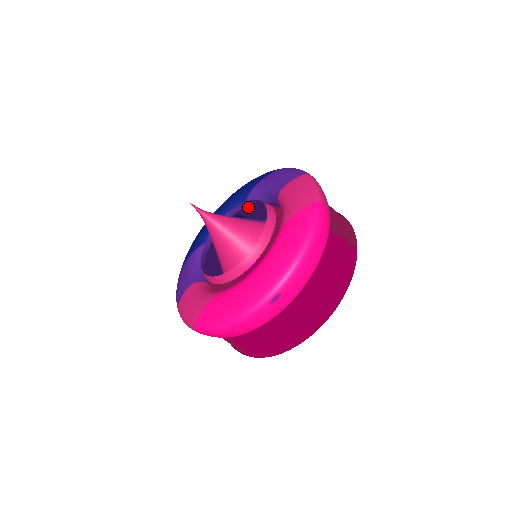
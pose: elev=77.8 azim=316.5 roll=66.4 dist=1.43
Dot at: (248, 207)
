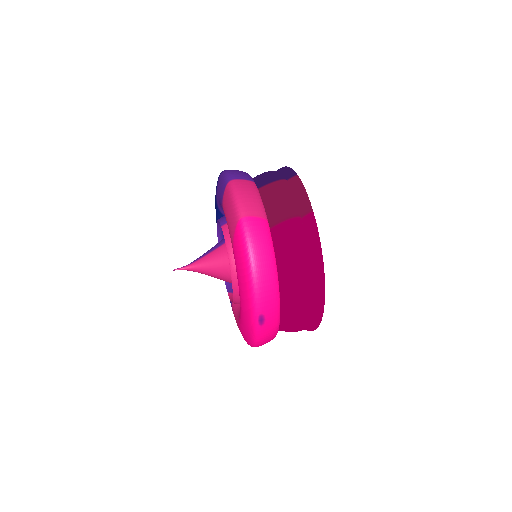
Dot at: occluded
